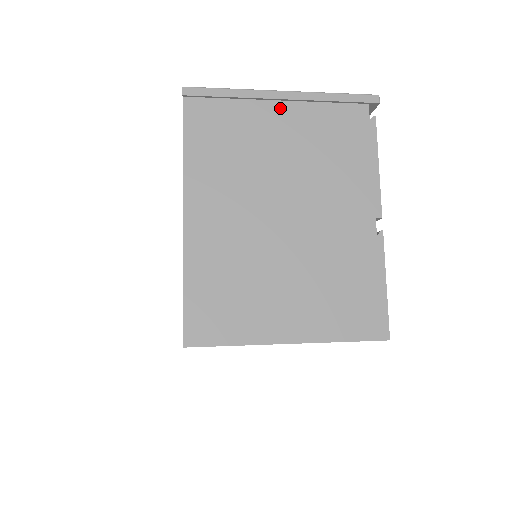
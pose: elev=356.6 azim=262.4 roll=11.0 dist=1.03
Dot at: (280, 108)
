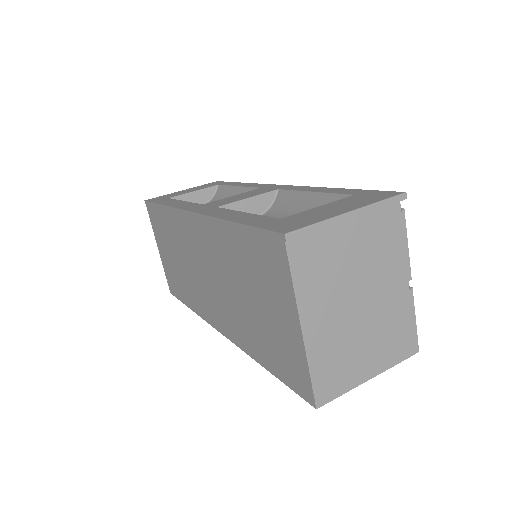
Dot at: (348, 225)
